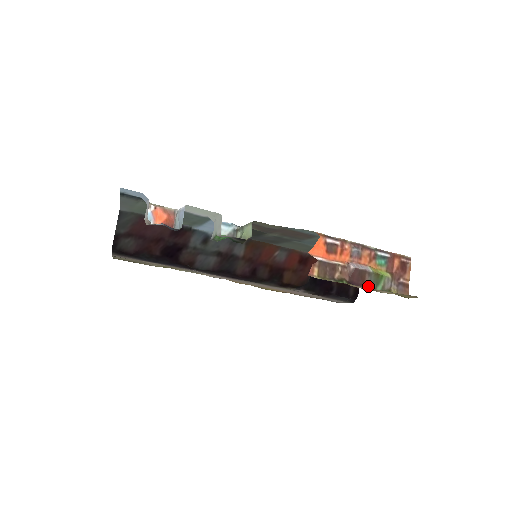
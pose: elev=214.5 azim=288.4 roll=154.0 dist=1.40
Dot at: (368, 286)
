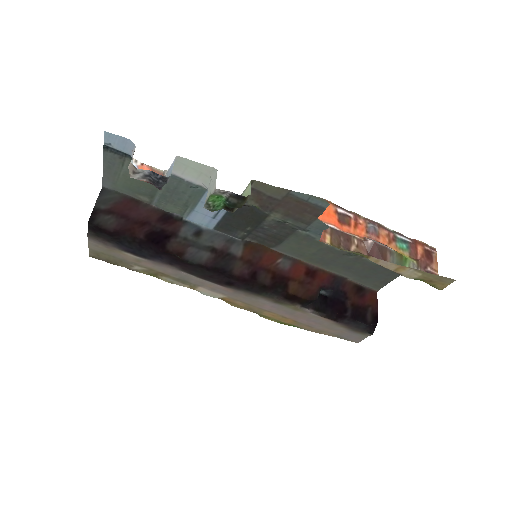
Dot at: occluded
